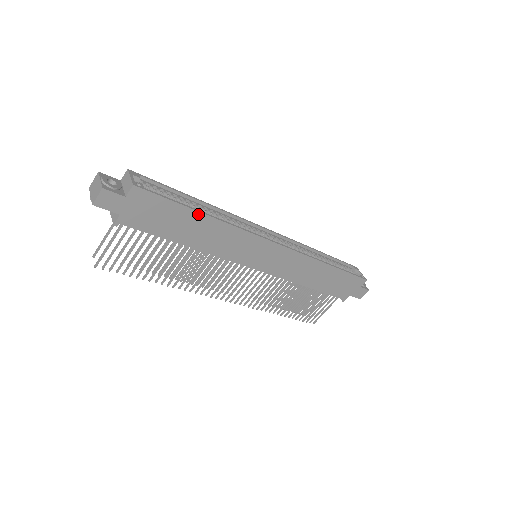
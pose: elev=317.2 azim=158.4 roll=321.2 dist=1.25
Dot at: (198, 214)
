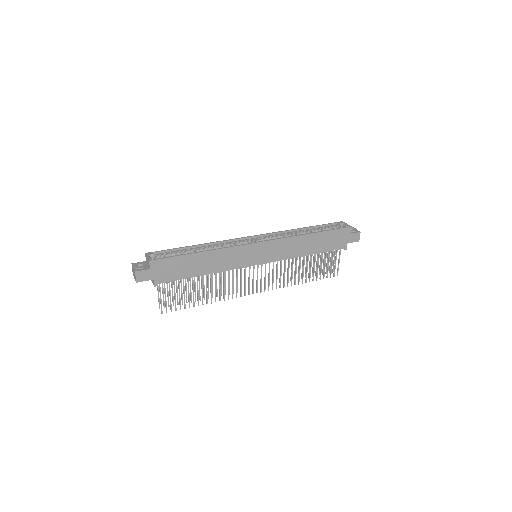
Dot at: (196, 254)
